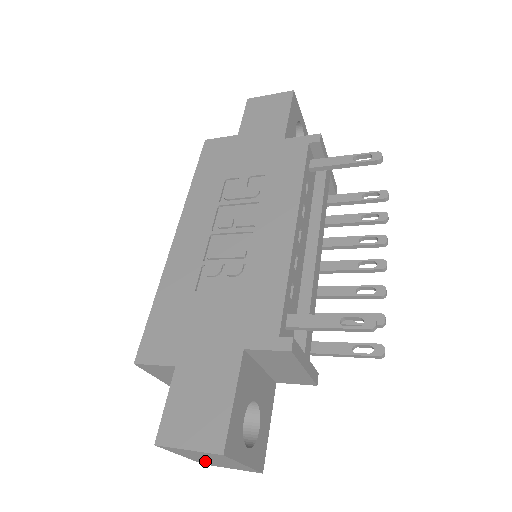
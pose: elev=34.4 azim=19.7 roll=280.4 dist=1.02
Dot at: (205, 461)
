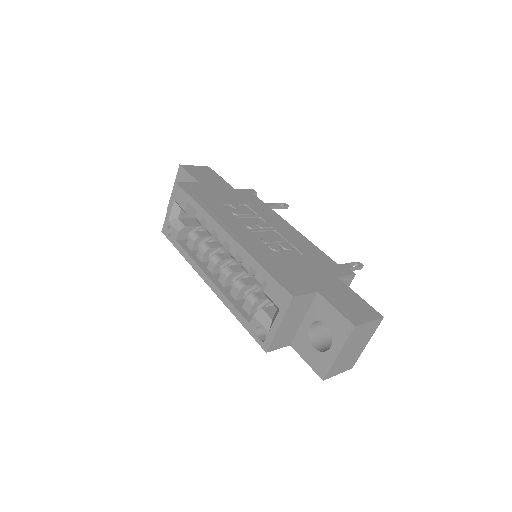
Dot at: (340, 361)
